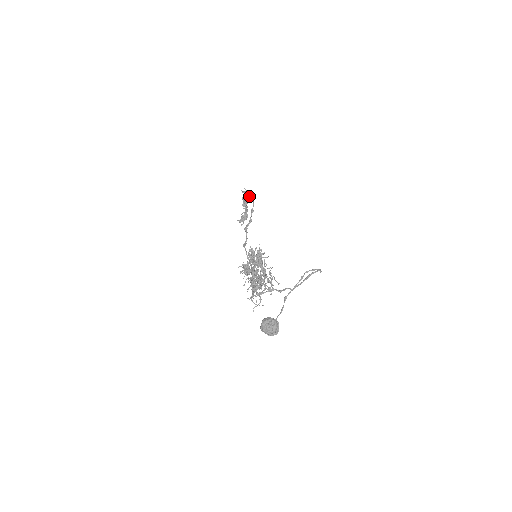
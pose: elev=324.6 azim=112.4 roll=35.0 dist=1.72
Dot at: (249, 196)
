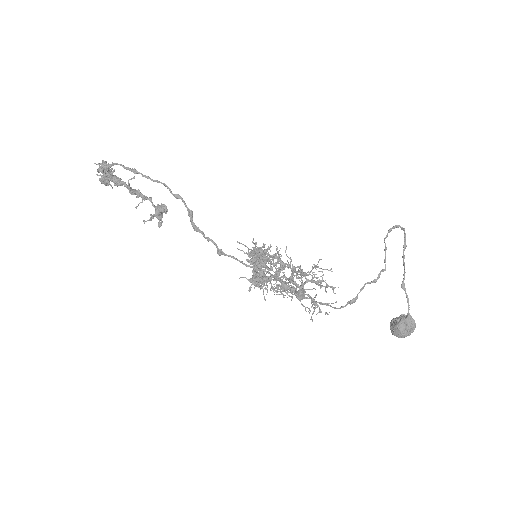
Dot at: (111, 171)
